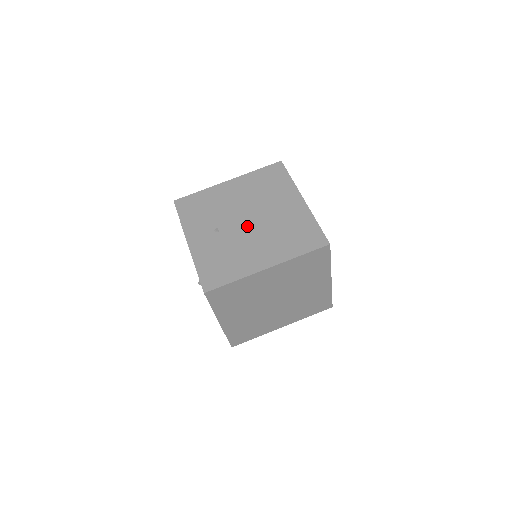
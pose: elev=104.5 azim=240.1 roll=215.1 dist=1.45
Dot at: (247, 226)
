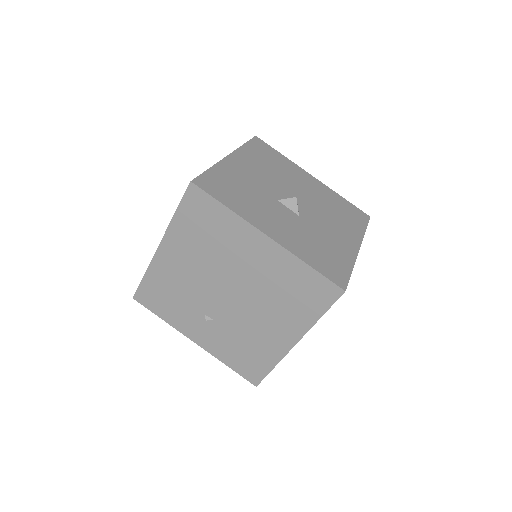
Dot at: (234, 302)
